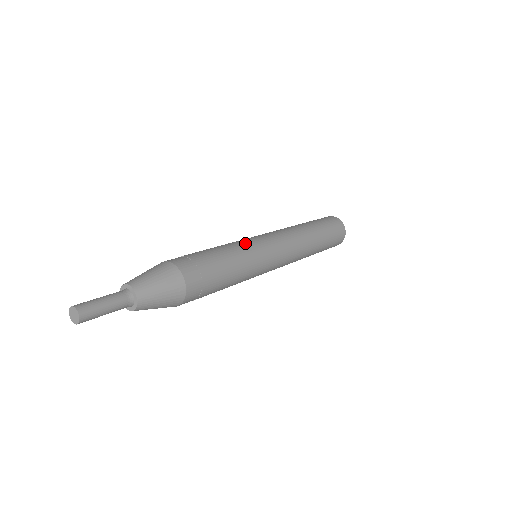
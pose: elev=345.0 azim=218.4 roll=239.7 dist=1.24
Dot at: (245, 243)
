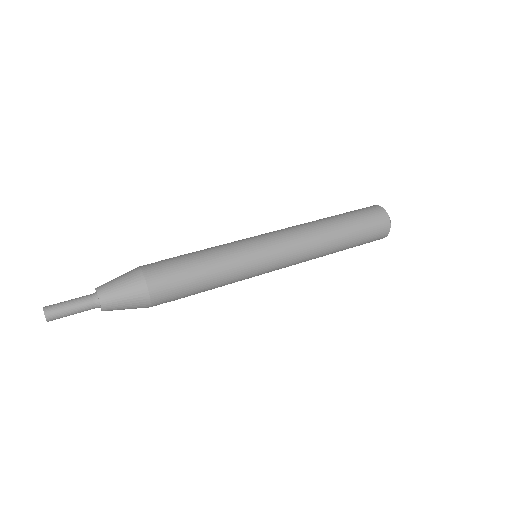
Dot at: (229, 243)
